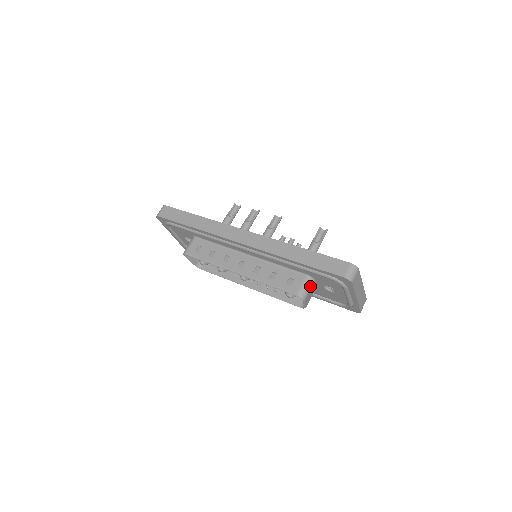
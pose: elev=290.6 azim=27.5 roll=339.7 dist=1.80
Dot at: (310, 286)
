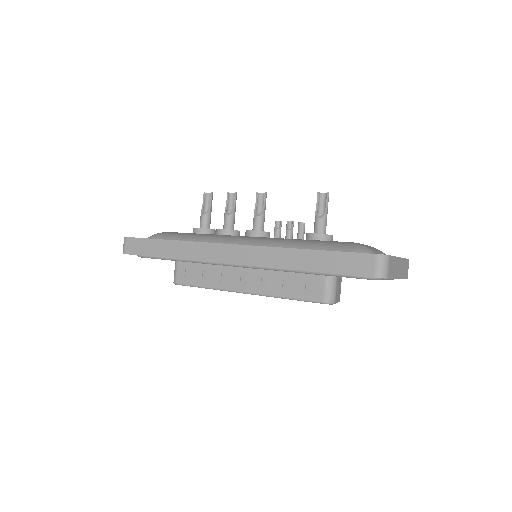
Dot at: (335, 284)
